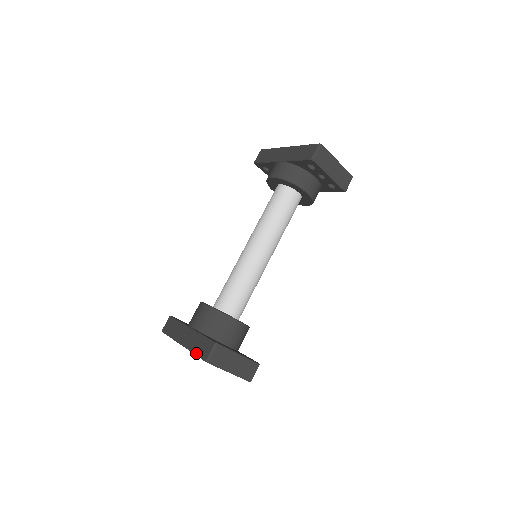
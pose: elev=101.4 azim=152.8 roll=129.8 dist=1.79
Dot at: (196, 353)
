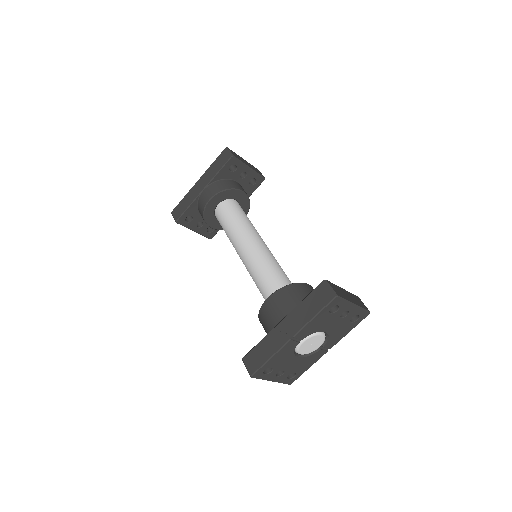
Dot at: (317, 311)
